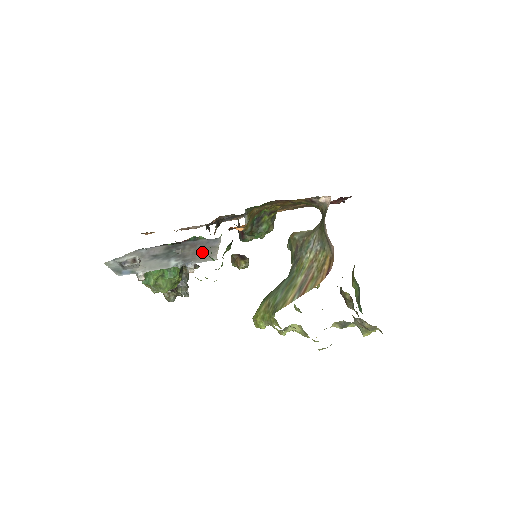
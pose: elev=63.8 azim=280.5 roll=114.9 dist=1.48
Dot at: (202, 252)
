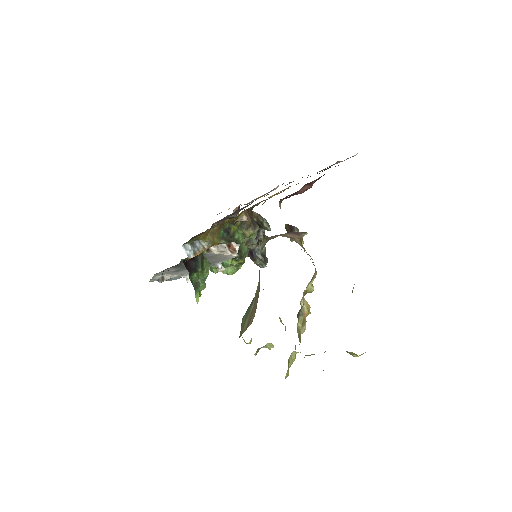
Dot at: (211, 259)
